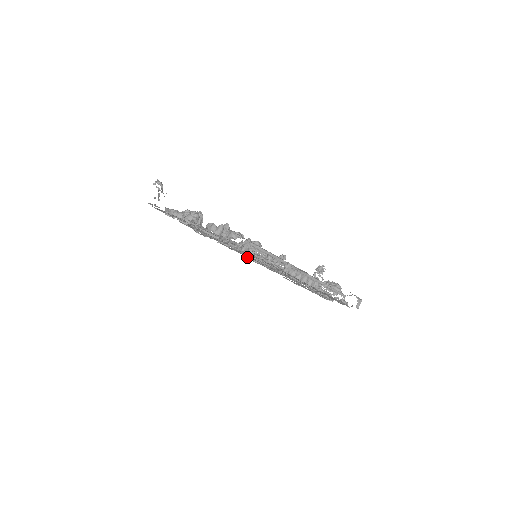
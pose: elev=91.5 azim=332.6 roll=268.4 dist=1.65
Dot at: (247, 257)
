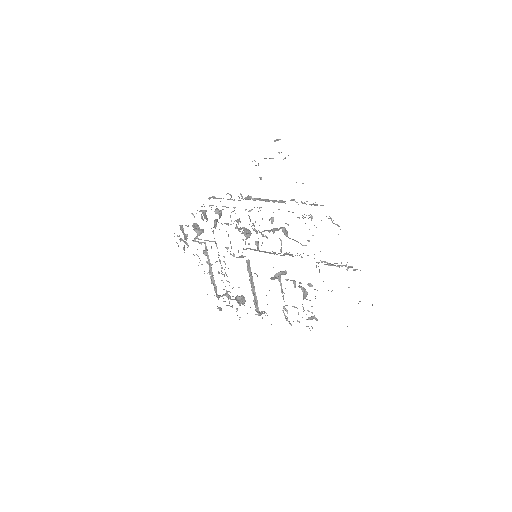
Dot at: (288, 321)
